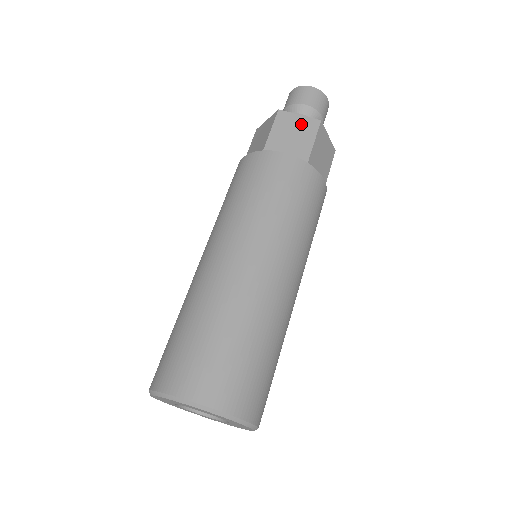
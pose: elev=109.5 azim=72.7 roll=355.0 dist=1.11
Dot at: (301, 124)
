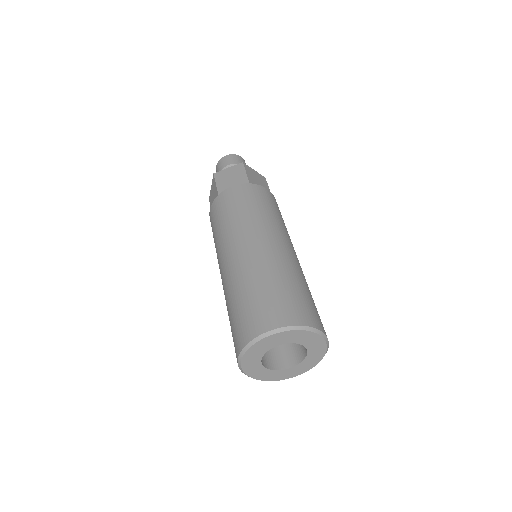
Dot at: (232, 171)
